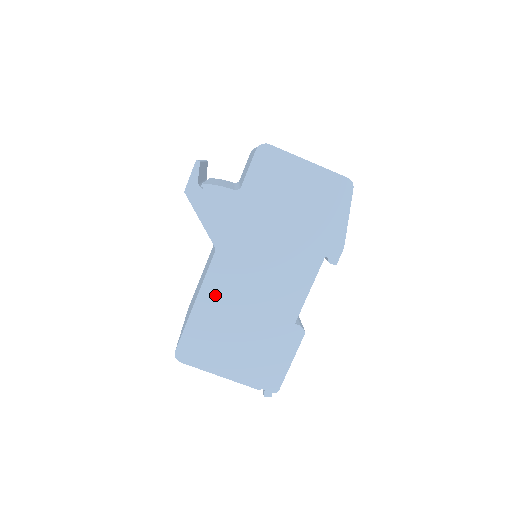
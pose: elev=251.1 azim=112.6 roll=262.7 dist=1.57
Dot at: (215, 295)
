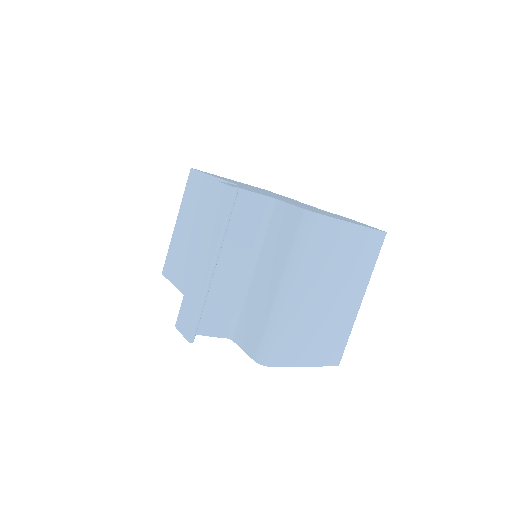
Dot at: occluded
